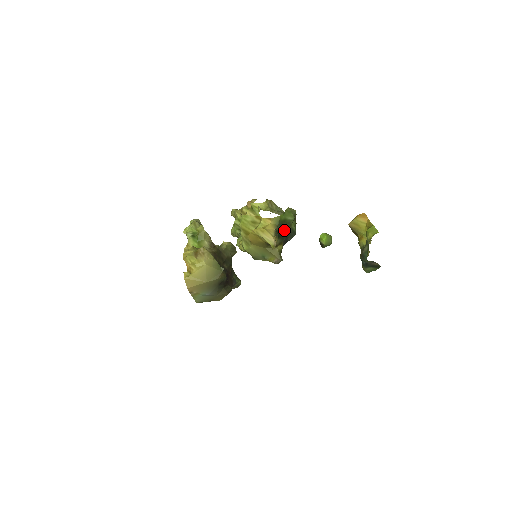
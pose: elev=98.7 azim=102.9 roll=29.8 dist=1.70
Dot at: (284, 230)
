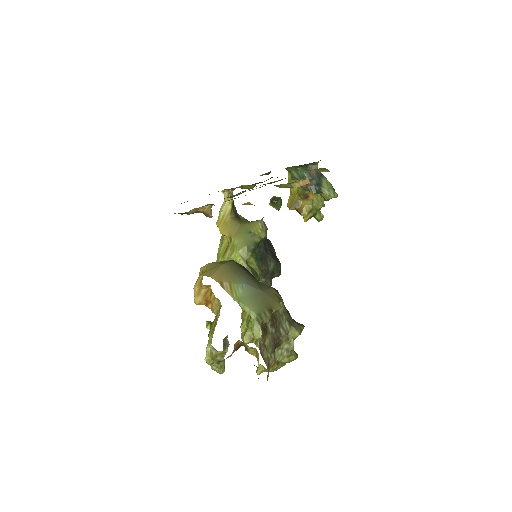
Dot at: occluded
